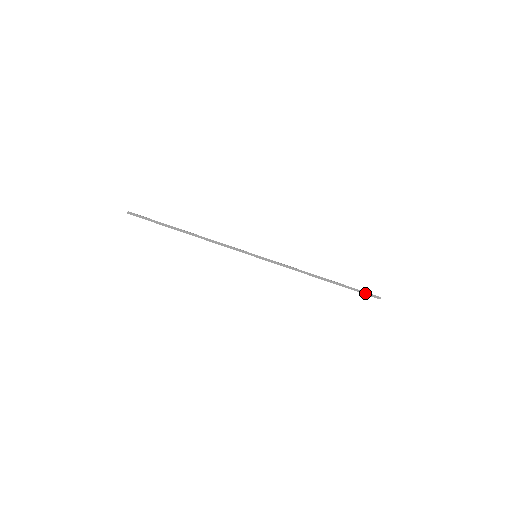
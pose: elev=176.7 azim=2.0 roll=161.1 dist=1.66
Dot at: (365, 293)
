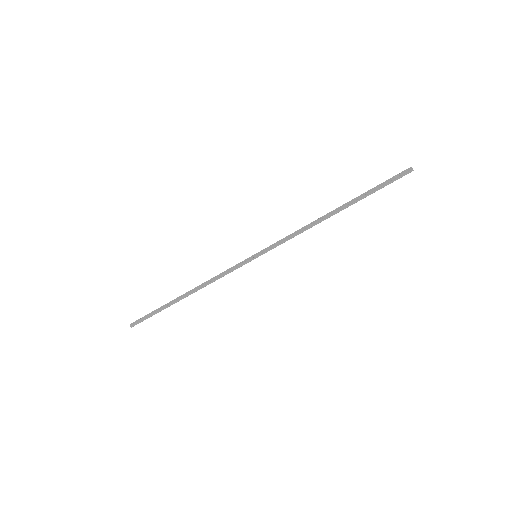
Dot at: (391, 182)
